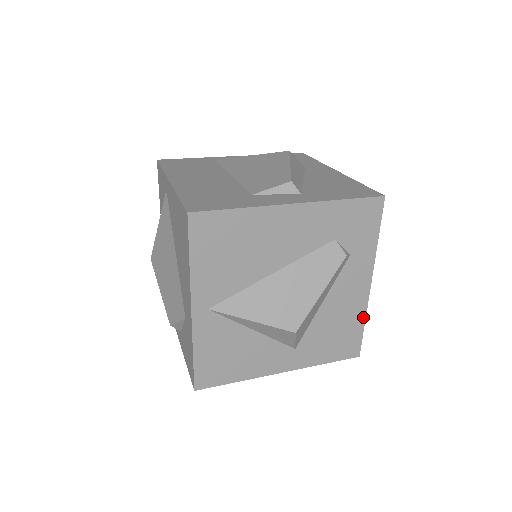
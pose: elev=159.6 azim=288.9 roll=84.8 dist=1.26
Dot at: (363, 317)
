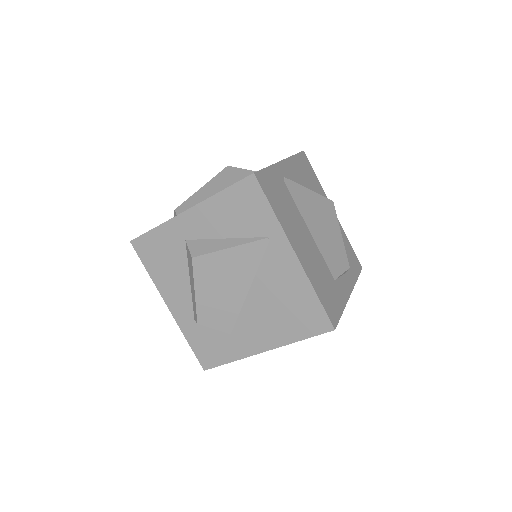
Dot at: occluded
